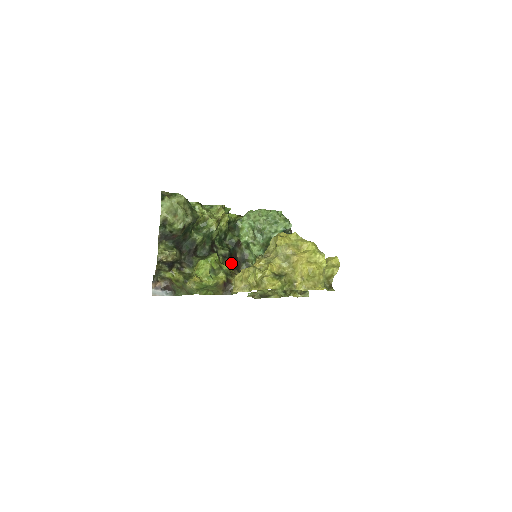
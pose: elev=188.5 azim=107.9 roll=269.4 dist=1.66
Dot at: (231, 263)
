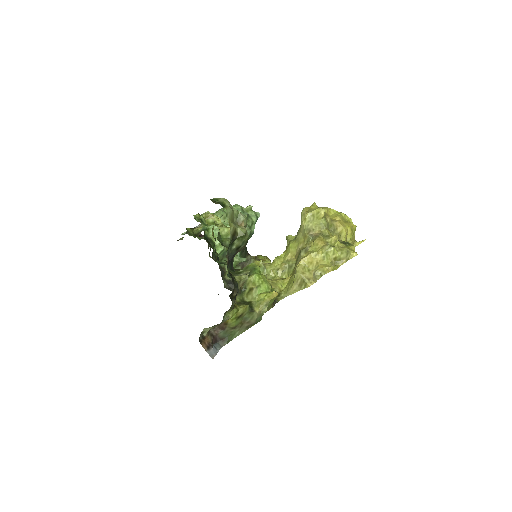
Dot at: occluded
